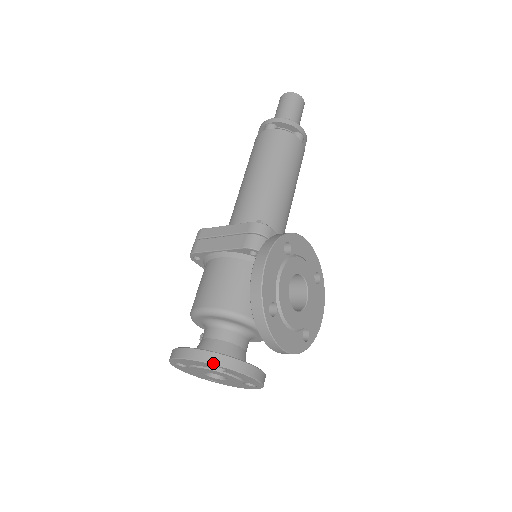
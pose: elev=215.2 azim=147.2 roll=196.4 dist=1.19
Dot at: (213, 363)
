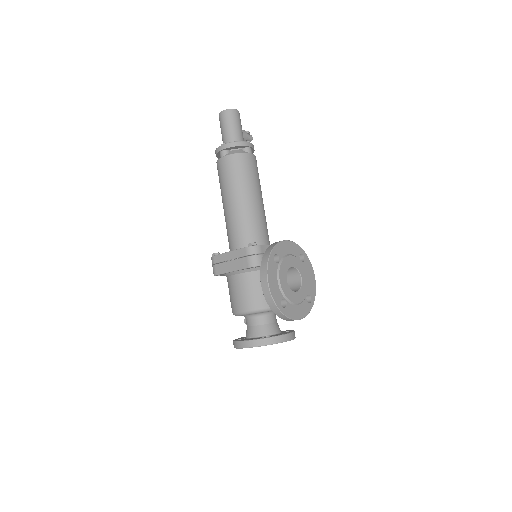
Dot at: occluded
